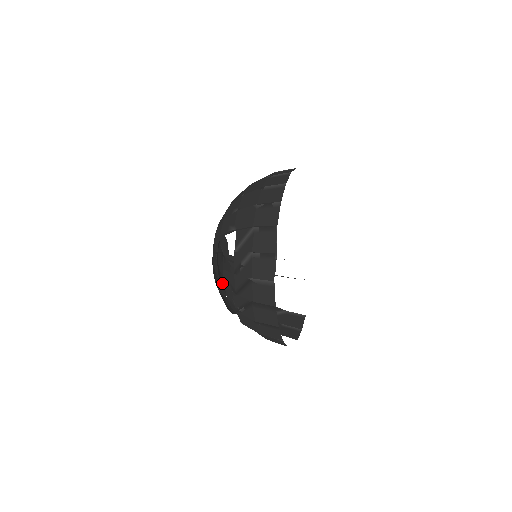
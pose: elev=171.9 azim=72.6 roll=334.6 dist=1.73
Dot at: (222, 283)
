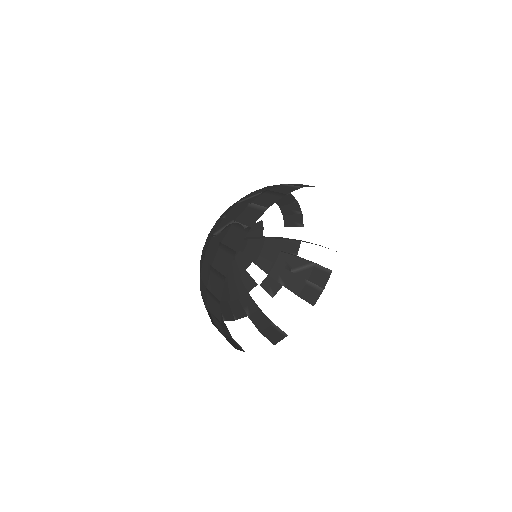
Dot at: (233, 273)
